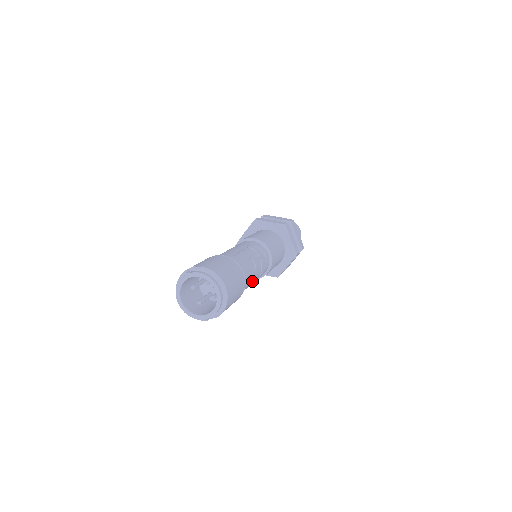
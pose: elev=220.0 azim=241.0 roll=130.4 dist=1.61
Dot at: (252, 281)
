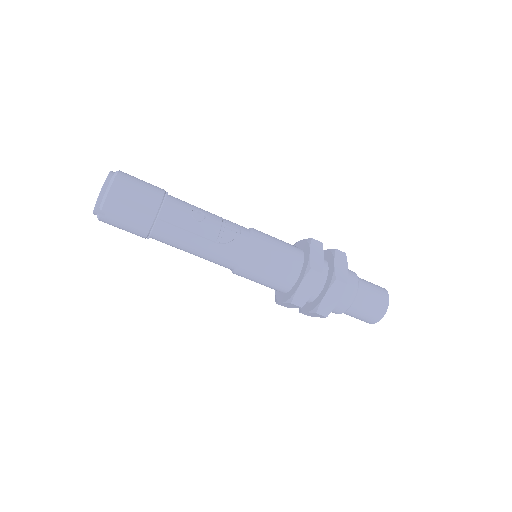
Dot at: (192, 232)
